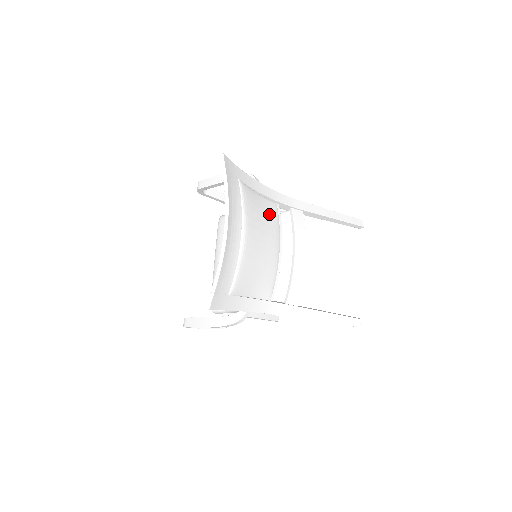
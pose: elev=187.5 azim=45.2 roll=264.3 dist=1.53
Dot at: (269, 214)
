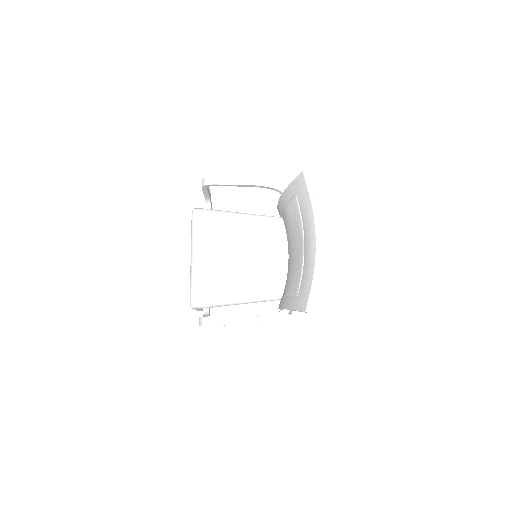
Dot at: occluded
